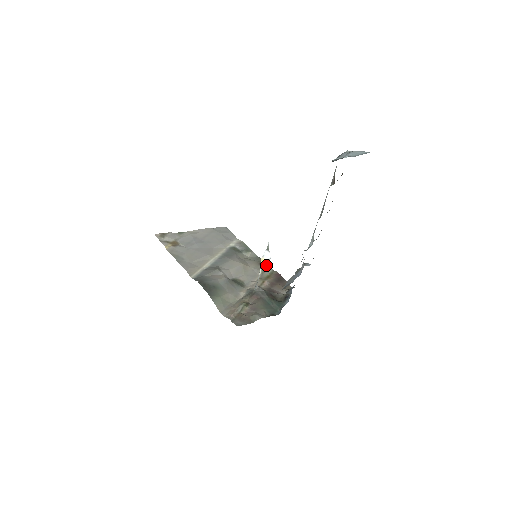
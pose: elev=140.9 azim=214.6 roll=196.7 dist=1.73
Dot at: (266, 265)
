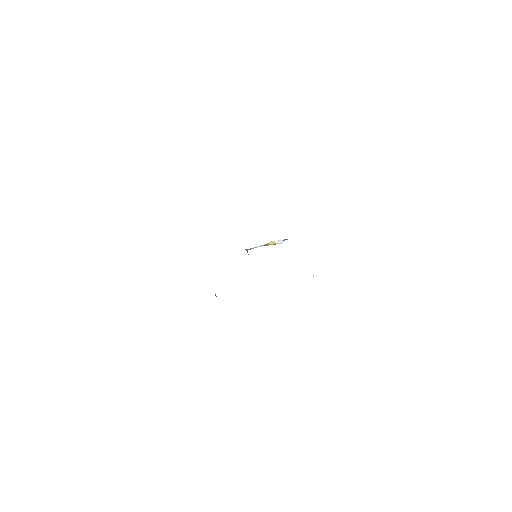
Dot at: (272, 244)
